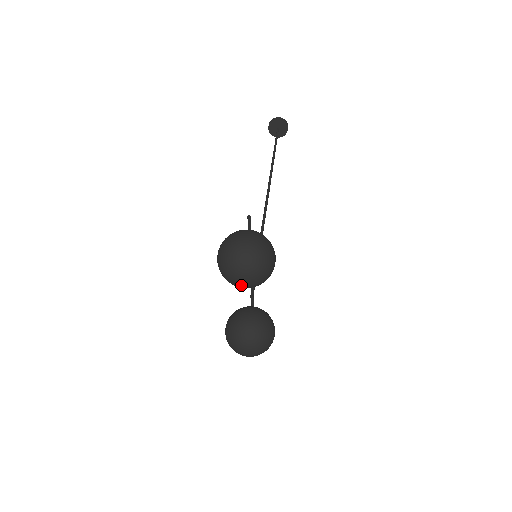
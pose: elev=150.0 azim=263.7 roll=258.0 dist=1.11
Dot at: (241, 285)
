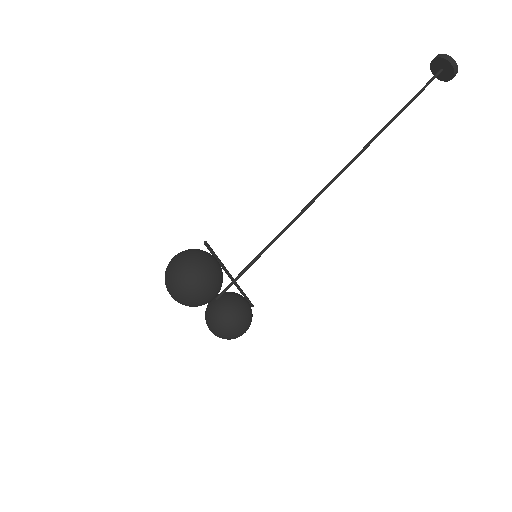
Dot at: occluded
